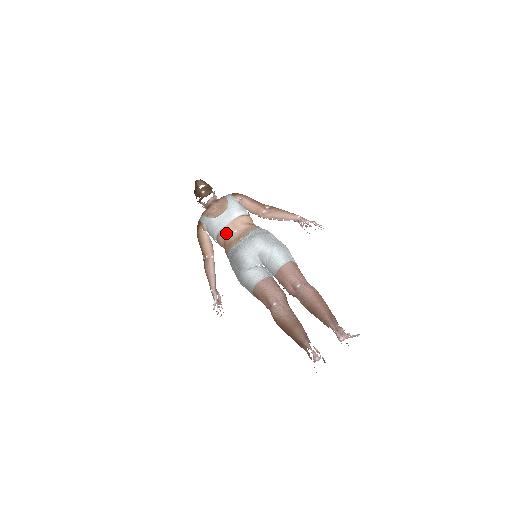
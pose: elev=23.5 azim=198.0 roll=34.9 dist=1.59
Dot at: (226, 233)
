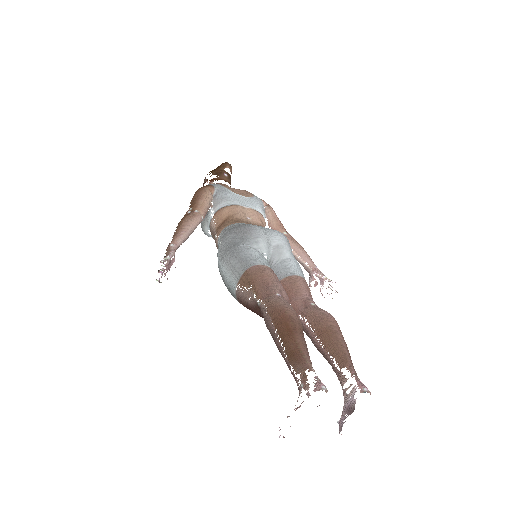
Dot at: (238, 211)
